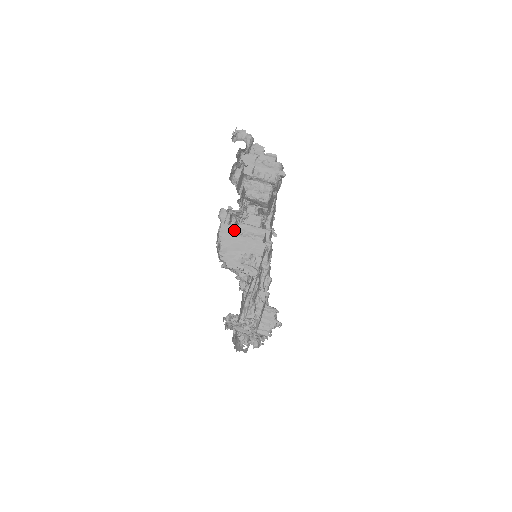
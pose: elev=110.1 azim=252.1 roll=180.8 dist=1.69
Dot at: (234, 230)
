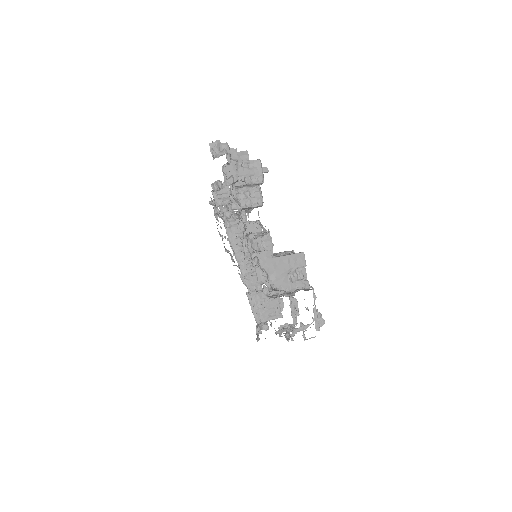
Dot at: occluded
